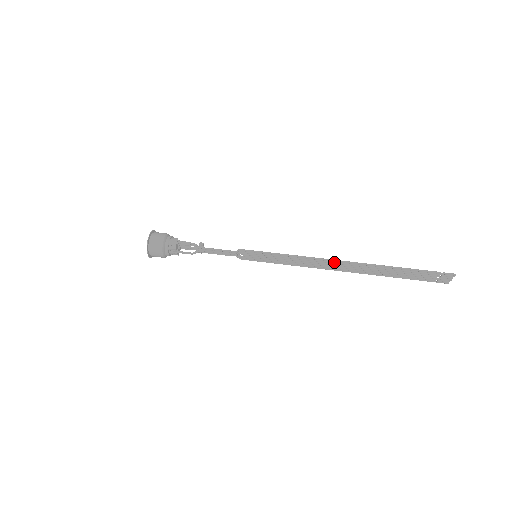
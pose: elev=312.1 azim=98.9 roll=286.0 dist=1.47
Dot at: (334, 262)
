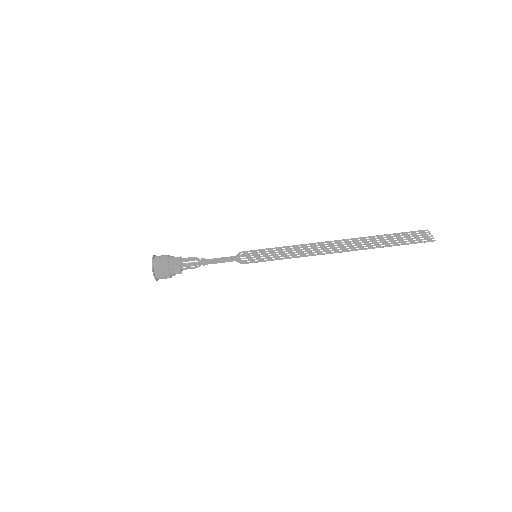
Dot at: (329, 251)
